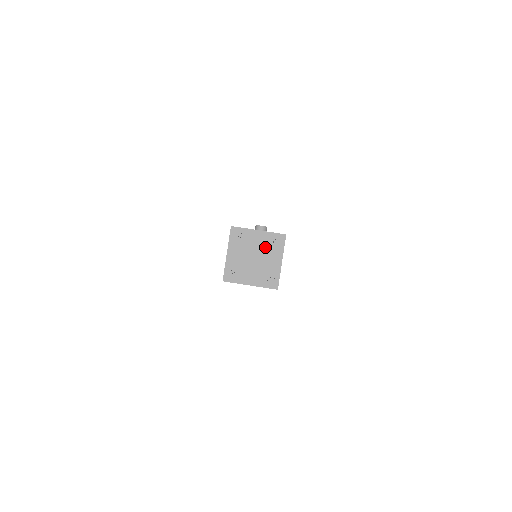
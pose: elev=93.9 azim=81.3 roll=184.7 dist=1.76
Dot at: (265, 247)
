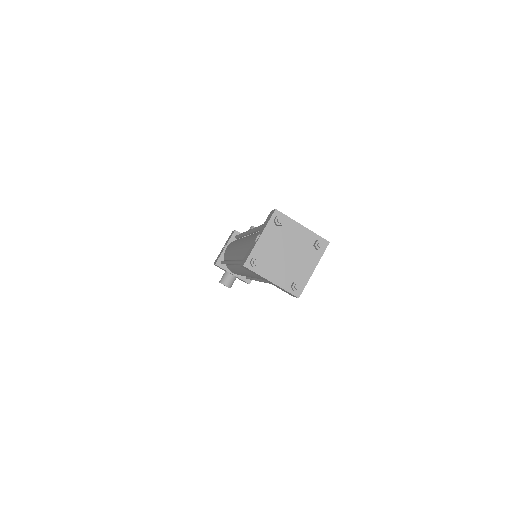
Dot at: (303, 246)
